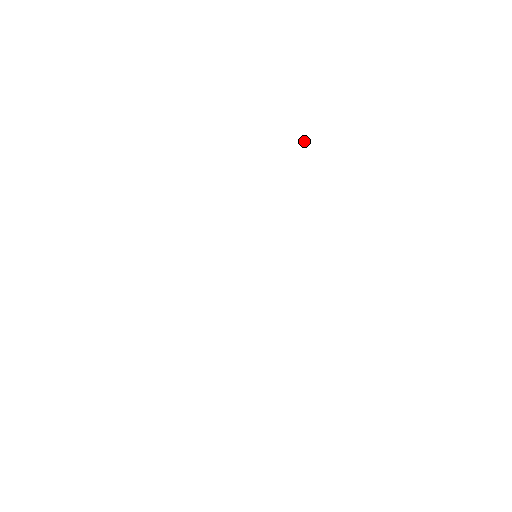
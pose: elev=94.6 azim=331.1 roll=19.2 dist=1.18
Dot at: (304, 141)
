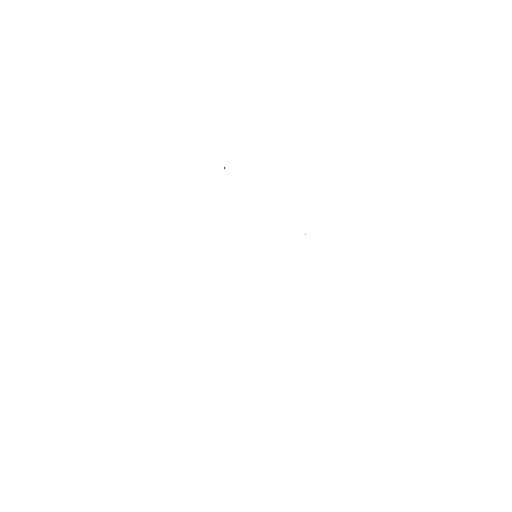
Dot at: (224, 168)
